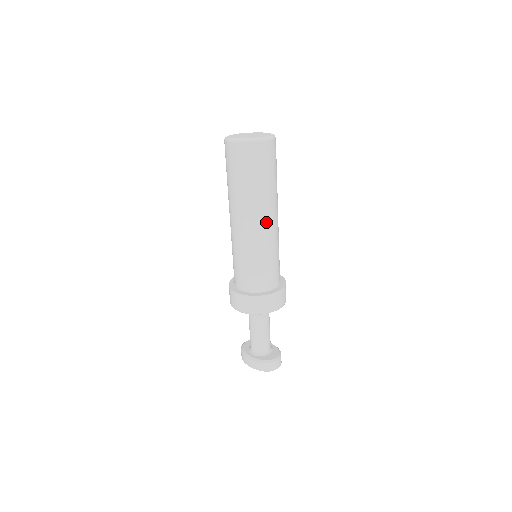
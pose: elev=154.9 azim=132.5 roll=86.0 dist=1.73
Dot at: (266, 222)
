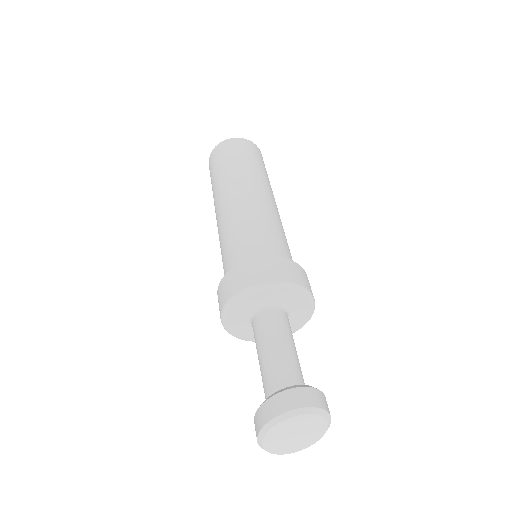
Dot at: (245, 193)
